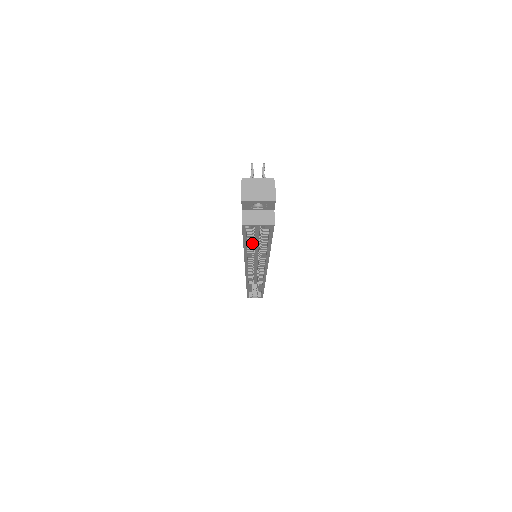
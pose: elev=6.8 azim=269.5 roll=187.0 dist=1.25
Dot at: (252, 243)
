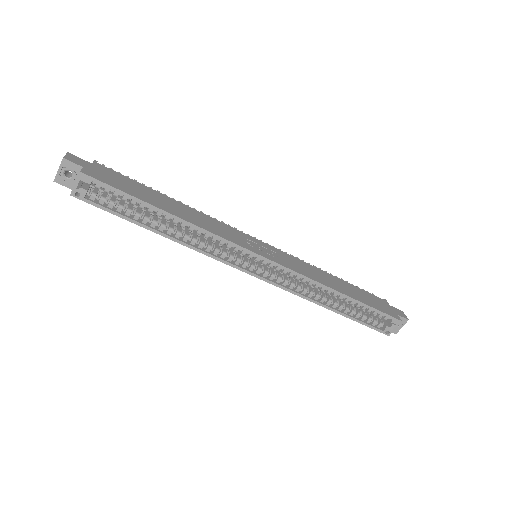
Dot at: (144, 218)
